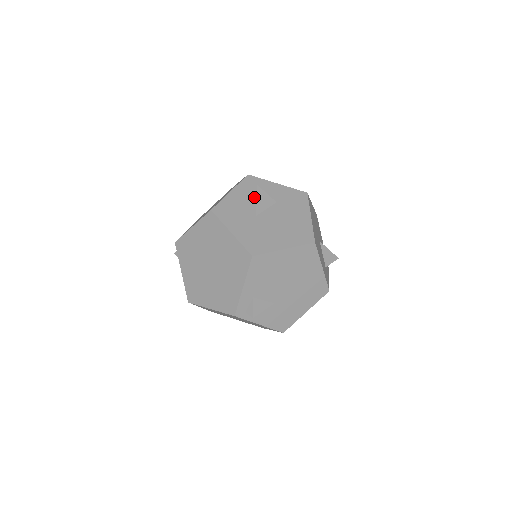
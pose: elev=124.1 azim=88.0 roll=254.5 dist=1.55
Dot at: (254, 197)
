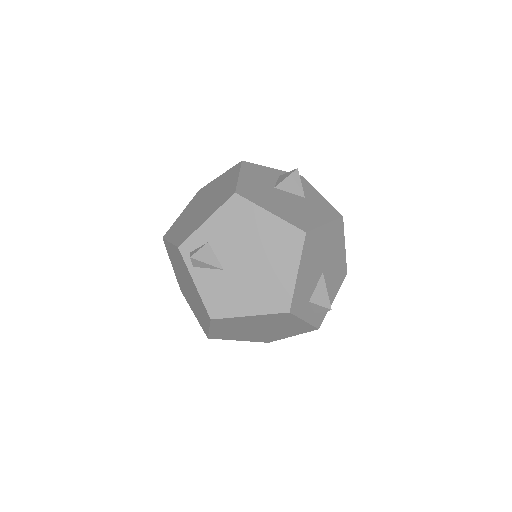
Dot at: (287, 175)
